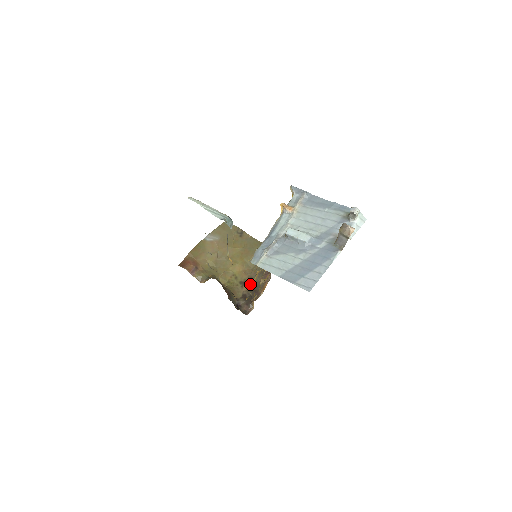
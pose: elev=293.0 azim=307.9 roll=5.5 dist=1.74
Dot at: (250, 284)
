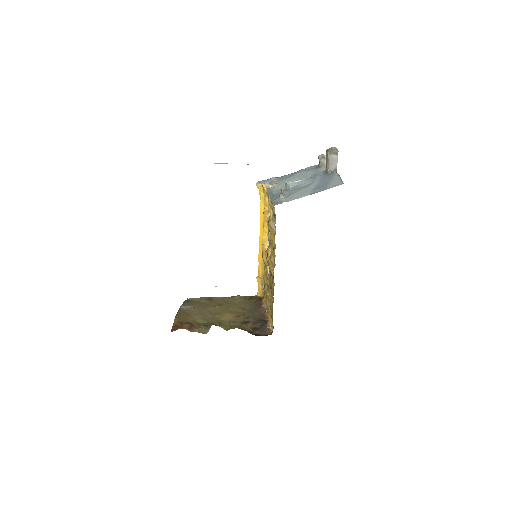
Dot at: (251, 321)
